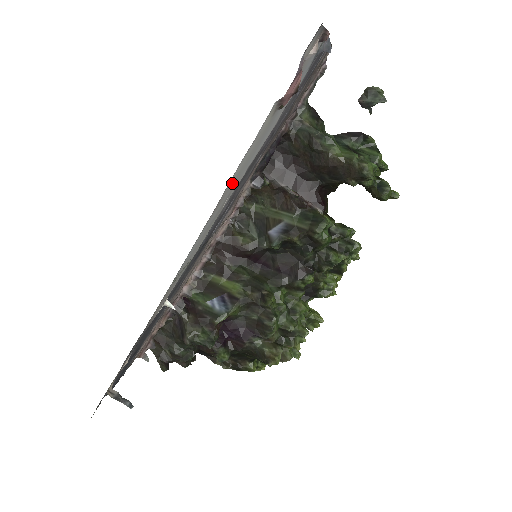
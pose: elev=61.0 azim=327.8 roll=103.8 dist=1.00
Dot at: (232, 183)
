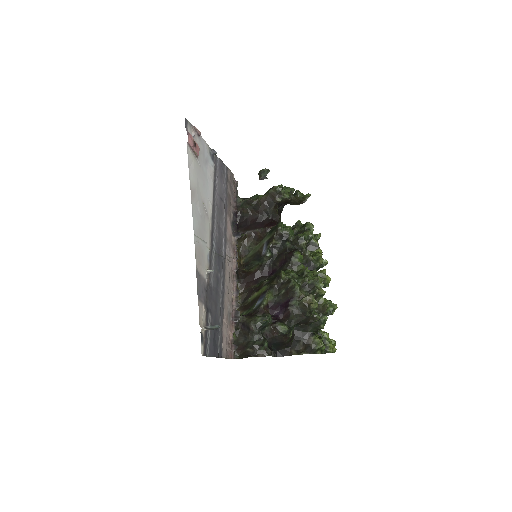
Dot at: (195, 187)
